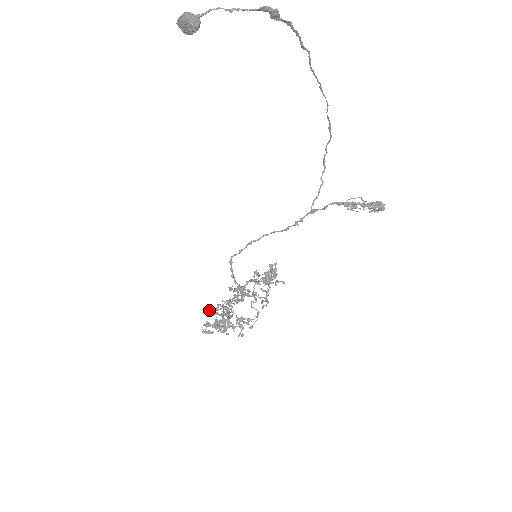
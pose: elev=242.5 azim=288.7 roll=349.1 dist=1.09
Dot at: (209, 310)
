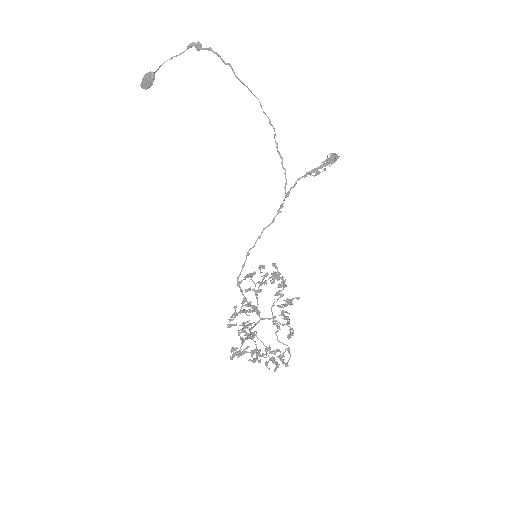
Dot at: (228, 319)
